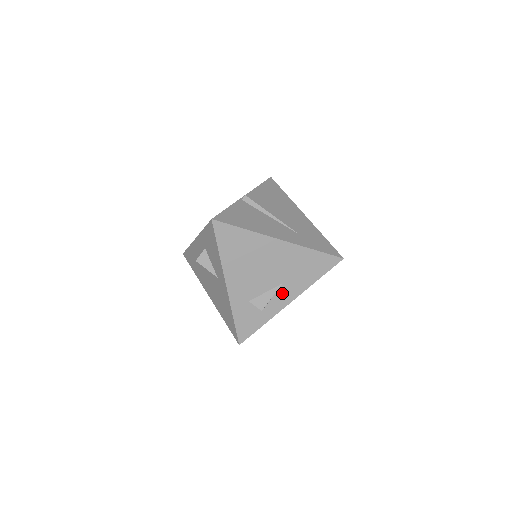
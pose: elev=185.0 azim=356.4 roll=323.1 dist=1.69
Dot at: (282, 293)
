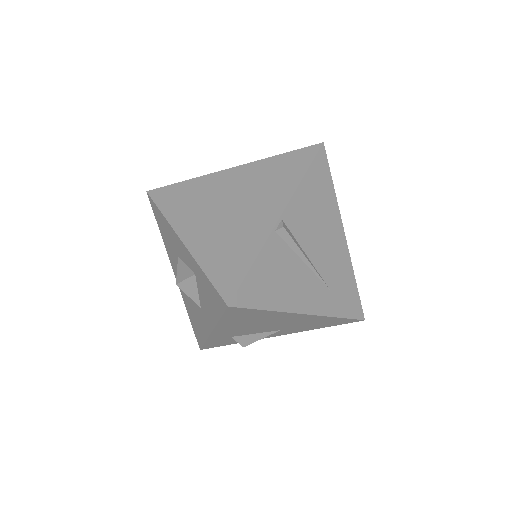
Dot at: (275, 333)
